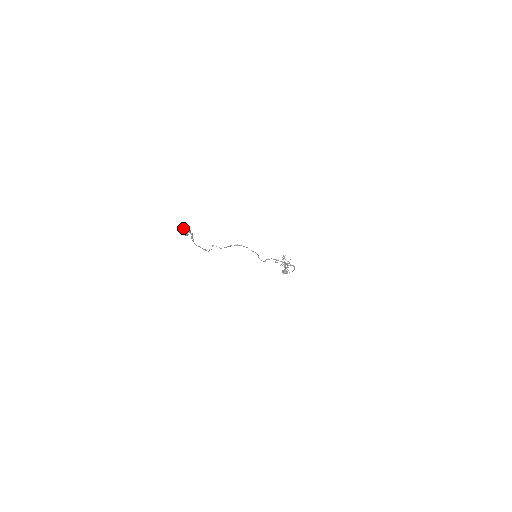
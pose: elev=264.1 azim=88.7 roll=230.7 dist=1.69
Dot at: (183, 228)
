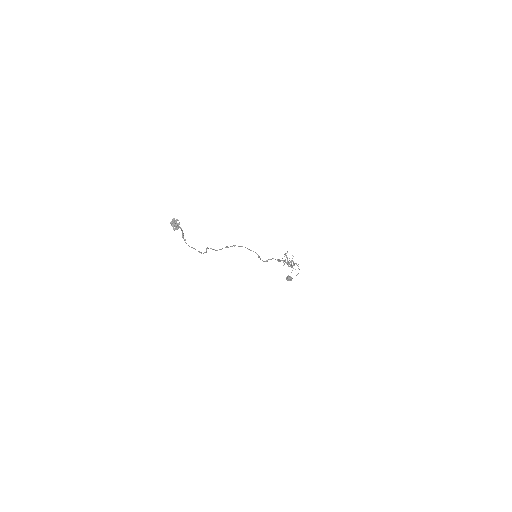
Dot at: (171, 221)
